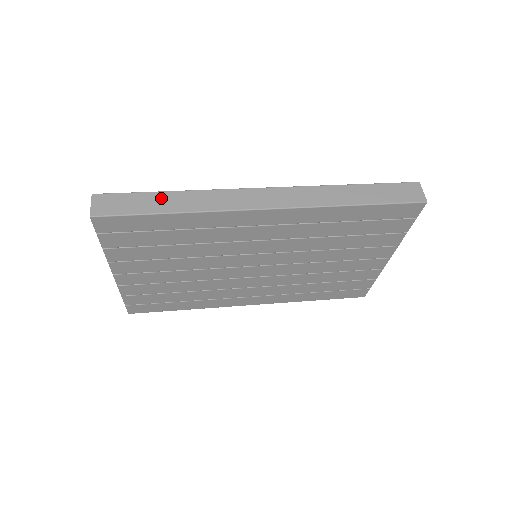
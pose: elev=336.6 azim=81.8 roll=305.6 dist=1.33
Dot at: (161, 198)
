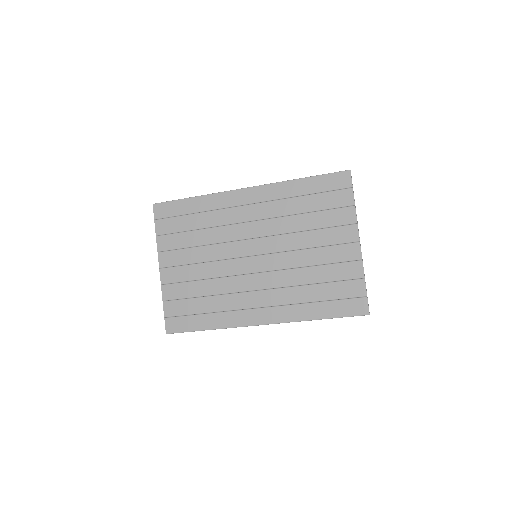
Dot at: occluded
